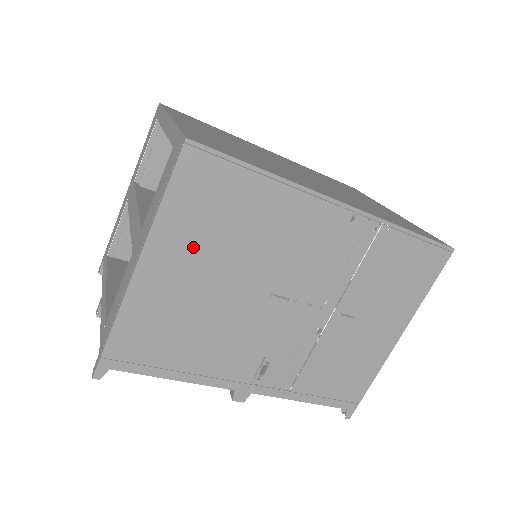
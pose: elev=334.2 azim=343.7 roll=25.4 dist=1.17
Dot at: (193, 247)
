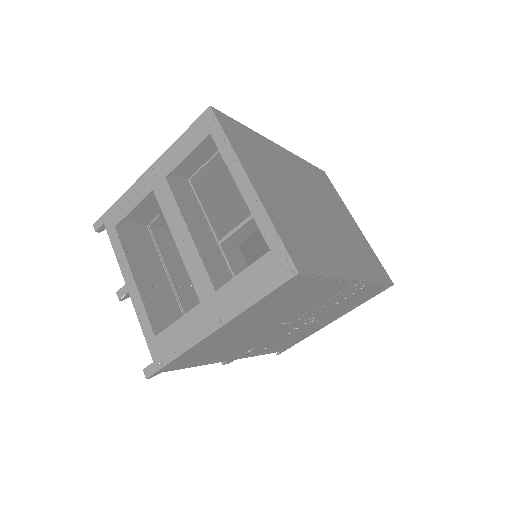
Dot at: (258, 315)
